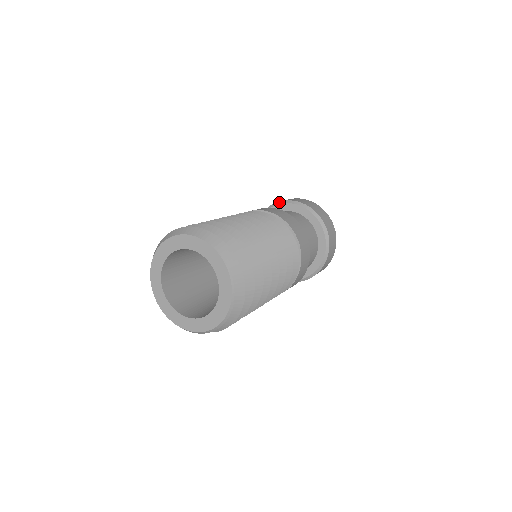
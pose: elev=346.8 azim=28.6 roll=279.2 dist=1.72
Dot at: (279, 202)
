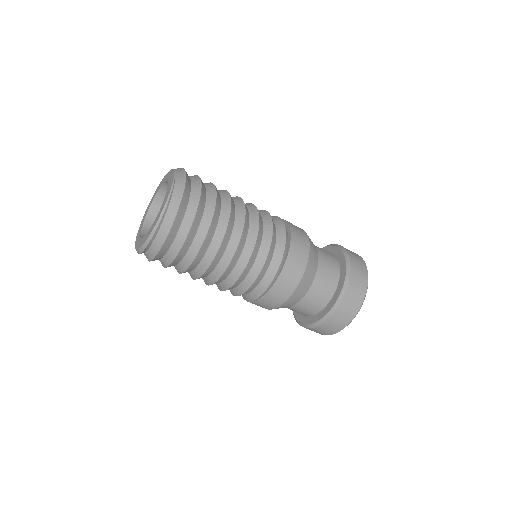
Dot at: occluded
